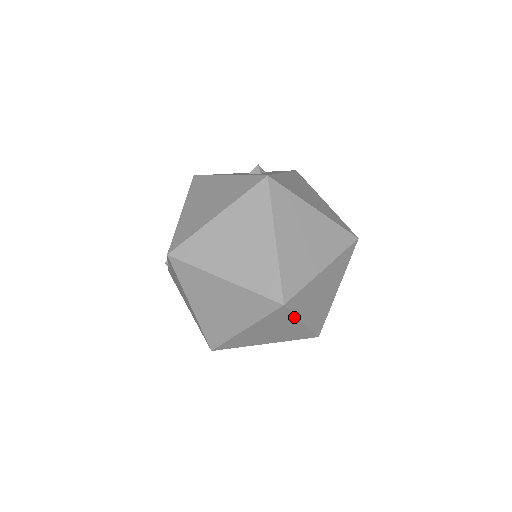
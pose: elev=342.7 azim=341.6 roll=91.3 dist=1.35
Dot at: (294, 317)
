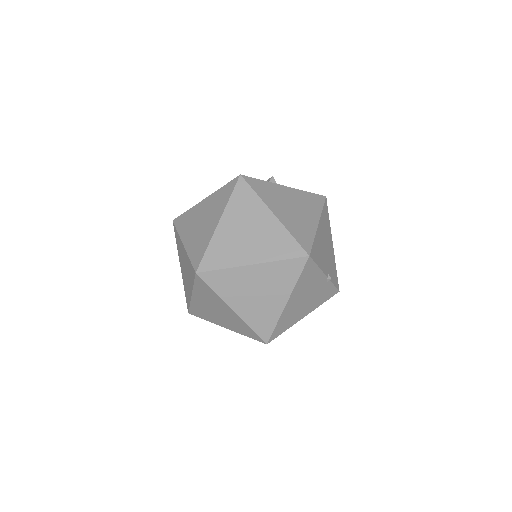
Dot at: (218, 296)
